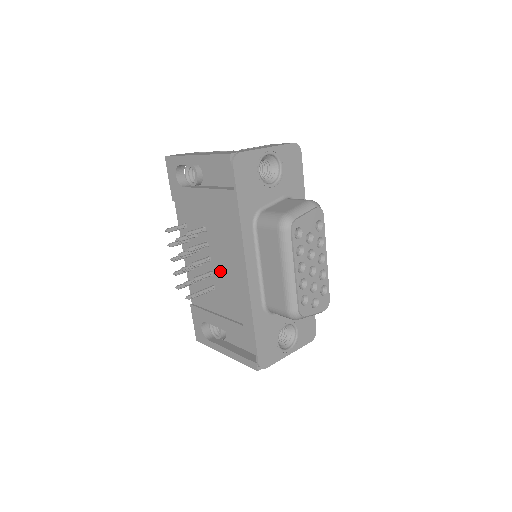
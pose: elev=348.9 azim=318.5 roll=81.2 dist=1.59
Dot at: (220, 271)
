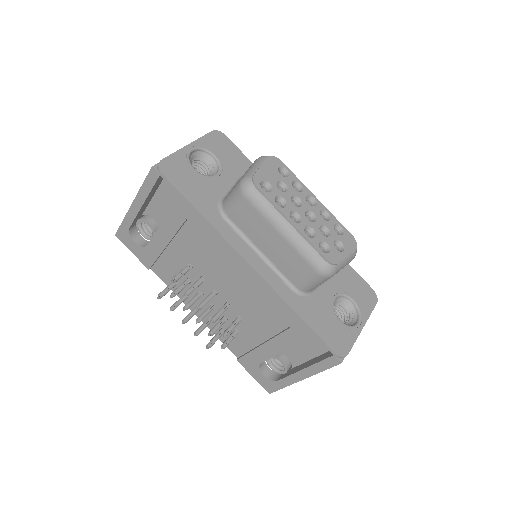
Dot at: (232, 293)
